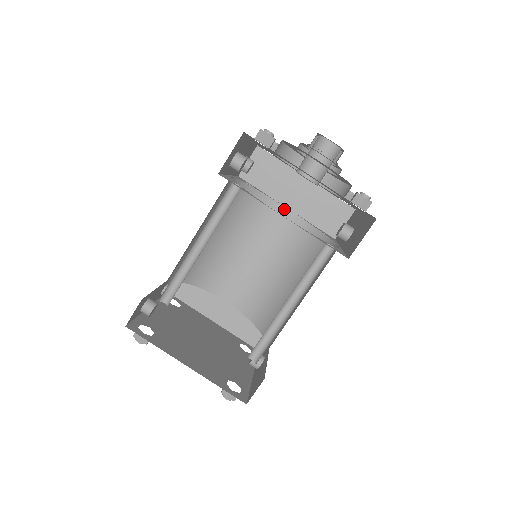
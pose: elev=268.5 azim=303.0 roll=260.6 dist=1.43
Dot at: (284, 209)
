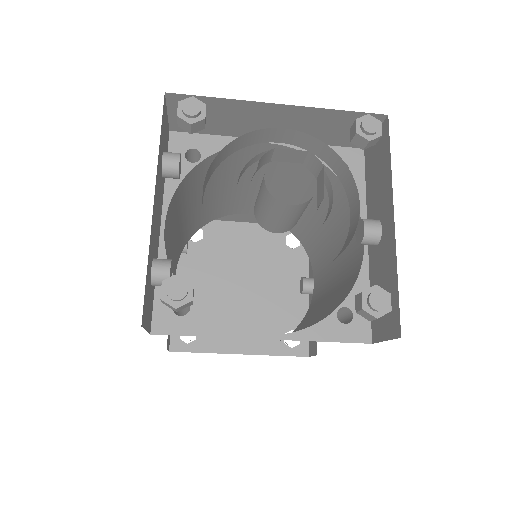
Dot at: (266, 145)
